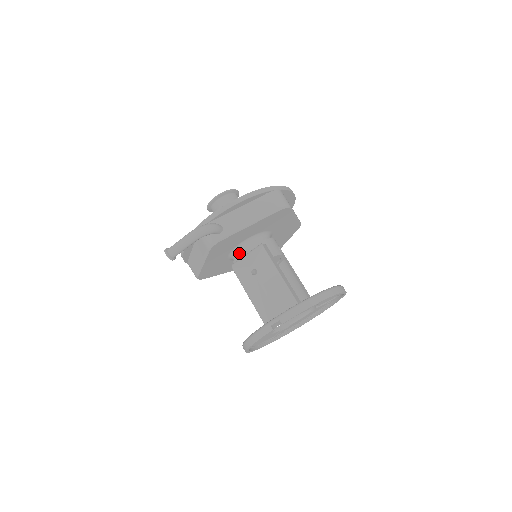
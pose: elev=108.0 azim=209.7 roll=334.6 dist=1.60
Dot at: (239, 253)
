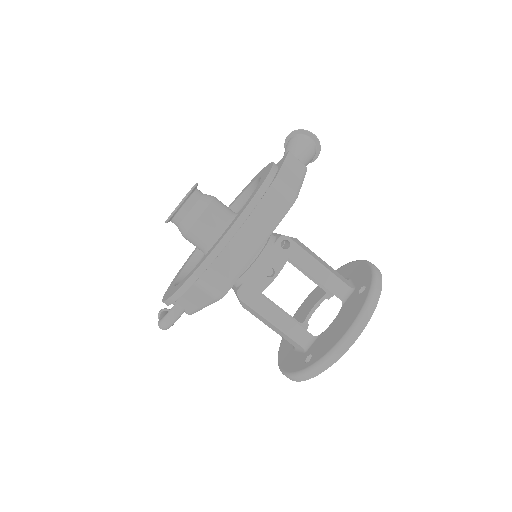
Dot at: occluded
